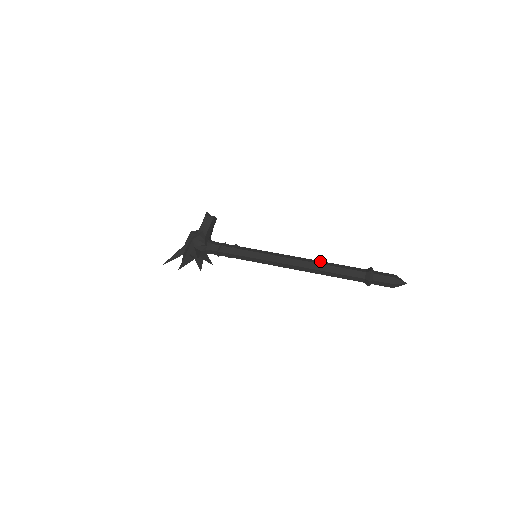
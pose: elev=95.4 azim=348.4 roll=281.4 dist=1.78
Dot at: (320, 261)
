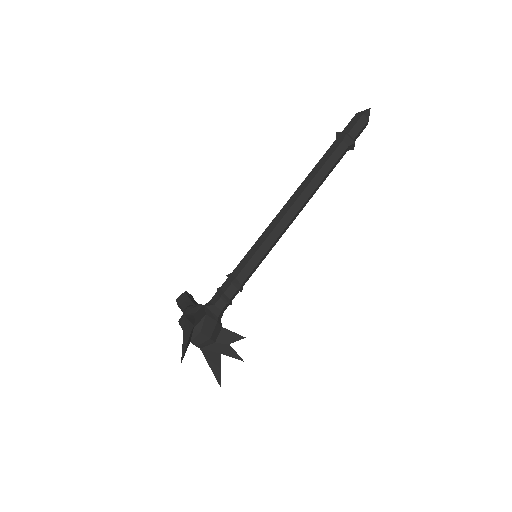
Dot at: occluded
